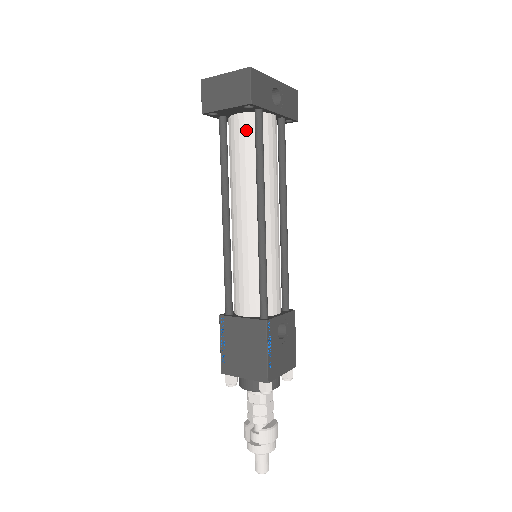
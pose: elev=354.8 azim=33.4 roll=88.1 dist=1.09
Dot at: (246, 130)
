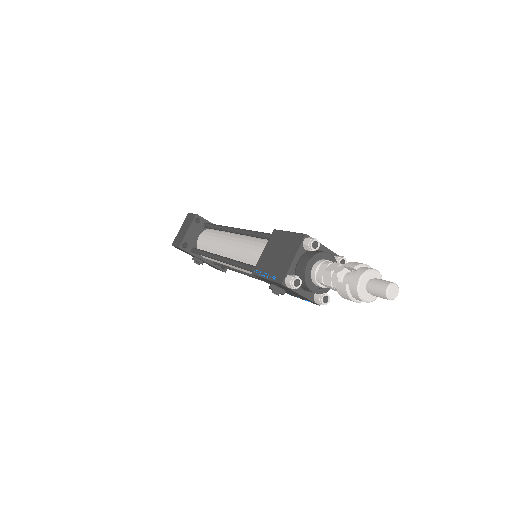
Dot at: (206, 234)
